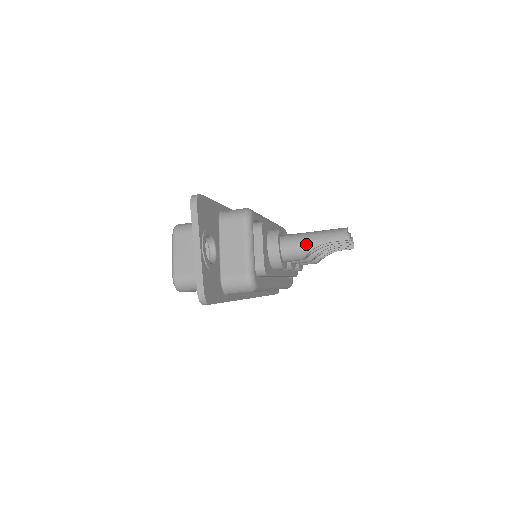
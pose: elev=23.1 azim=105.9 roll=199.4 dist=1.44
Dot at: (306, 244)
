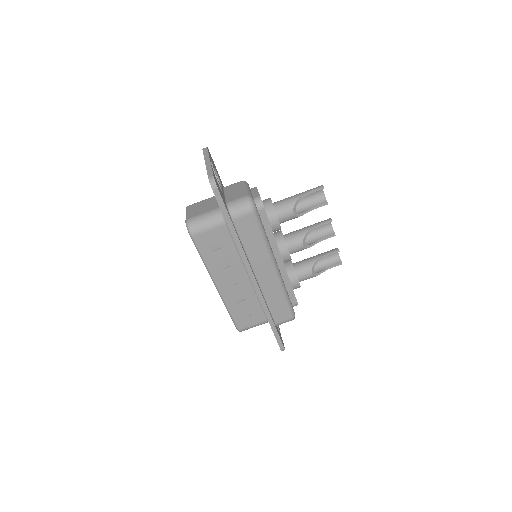
Dot at: (293, 197)
